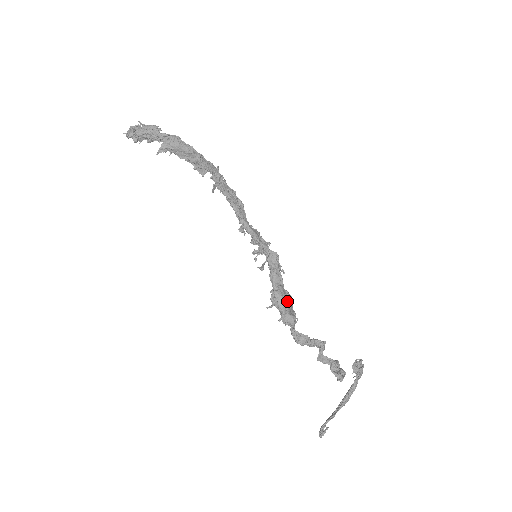
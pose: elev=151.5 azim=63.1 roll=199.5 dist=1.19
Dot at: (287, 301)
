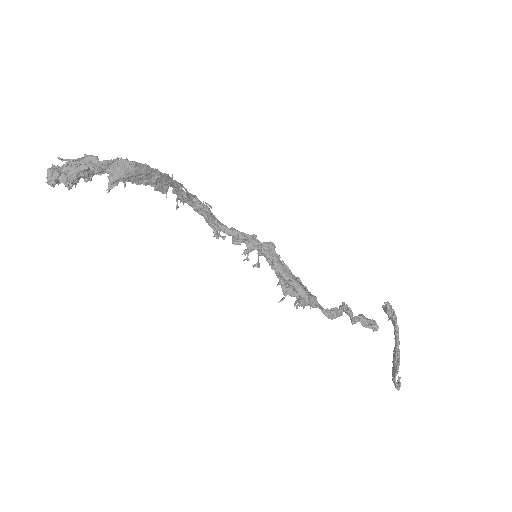
Dot at: (302, 285)
